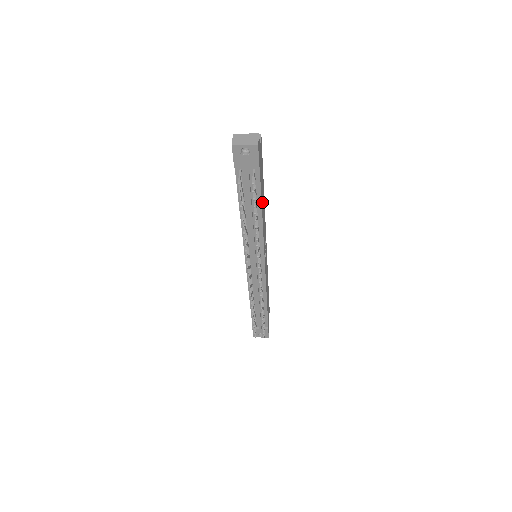
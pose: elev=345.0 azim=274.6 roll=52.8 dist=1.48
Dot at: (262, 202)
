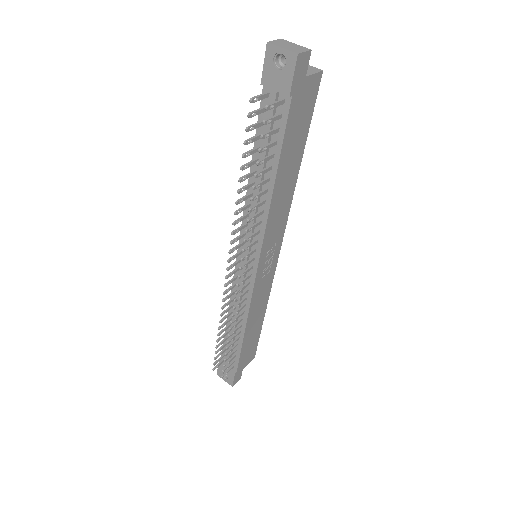
Dot at: (284, 168)
